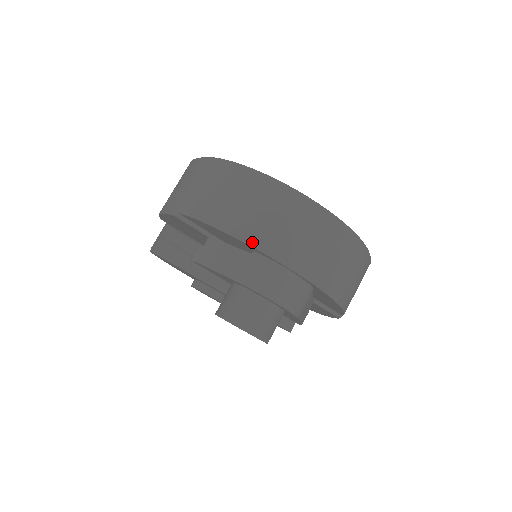
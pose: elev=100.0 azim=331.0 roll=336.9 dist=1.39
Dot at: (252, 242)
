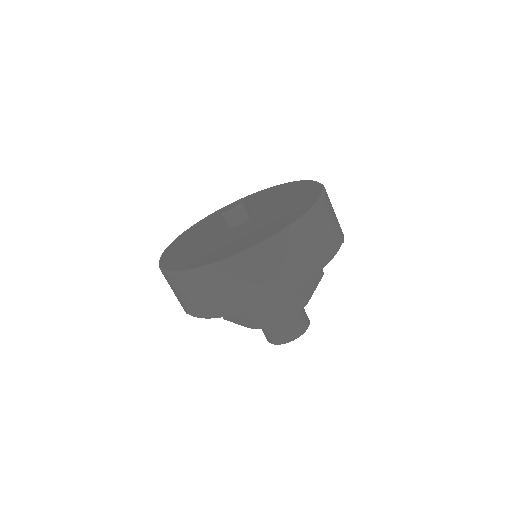
Dot at: (232, 313)
